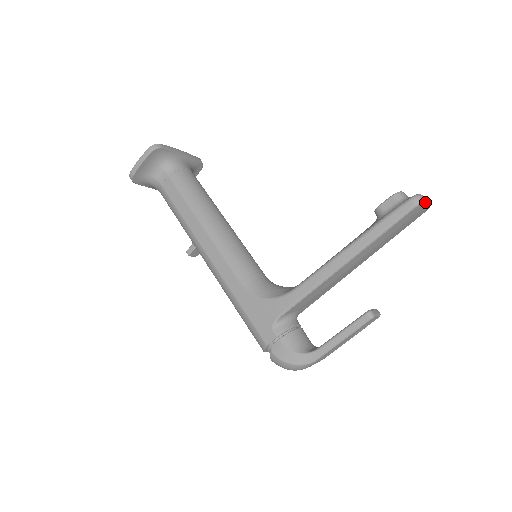
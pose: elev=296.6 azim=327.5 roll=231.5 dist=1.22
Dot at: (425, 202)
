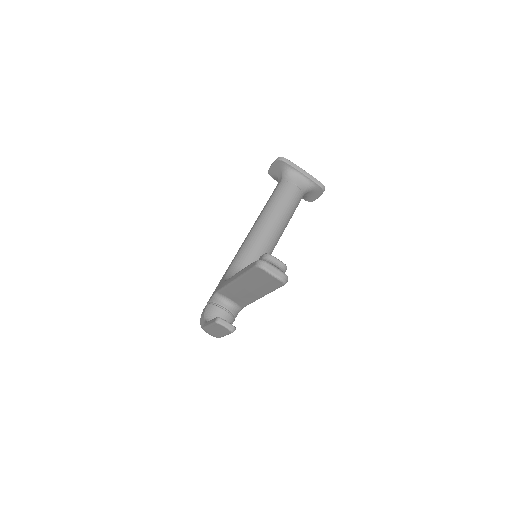
Dot at: (263, 269)
